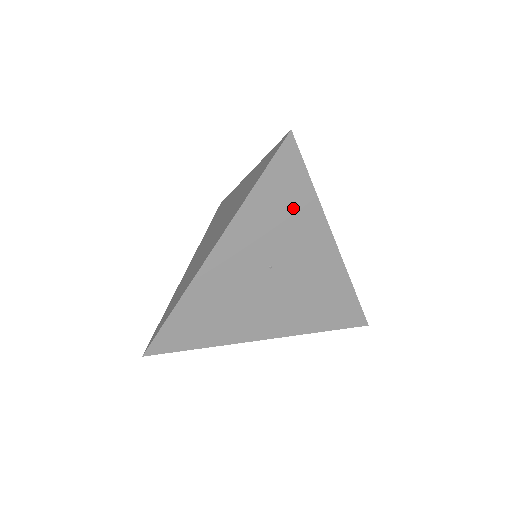
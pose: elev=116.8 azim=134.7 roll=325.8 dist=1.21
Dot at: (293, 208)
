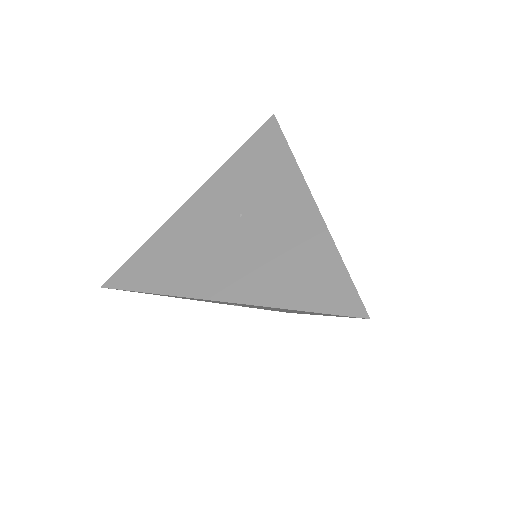
Dot at: (270, 165)
